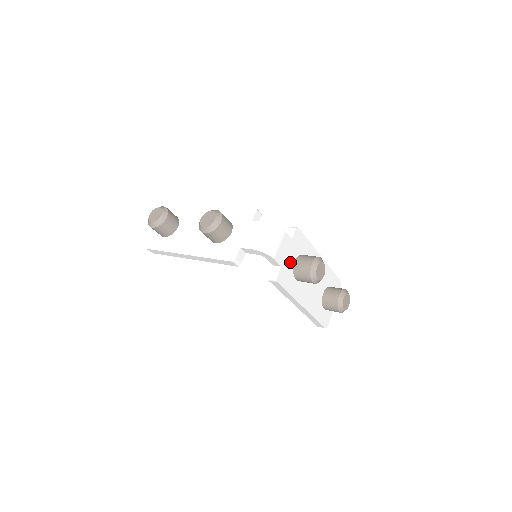
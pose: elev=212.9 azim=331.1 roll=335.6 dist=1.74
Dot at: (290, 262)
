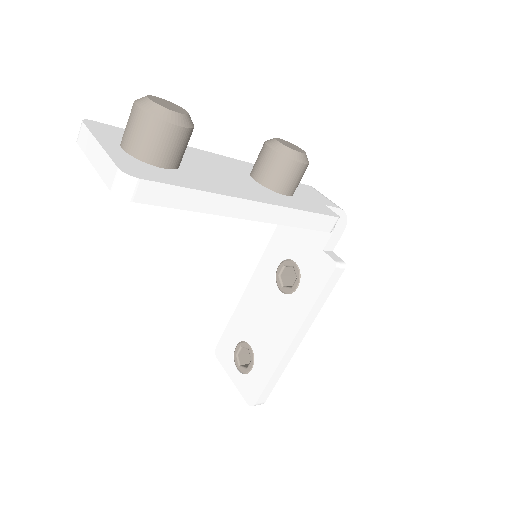
Dot at: occluded
